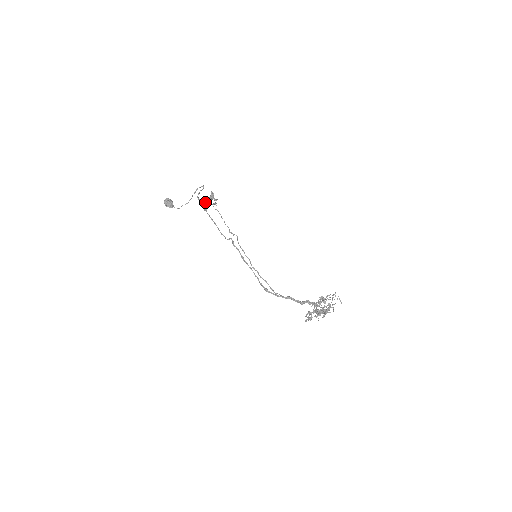
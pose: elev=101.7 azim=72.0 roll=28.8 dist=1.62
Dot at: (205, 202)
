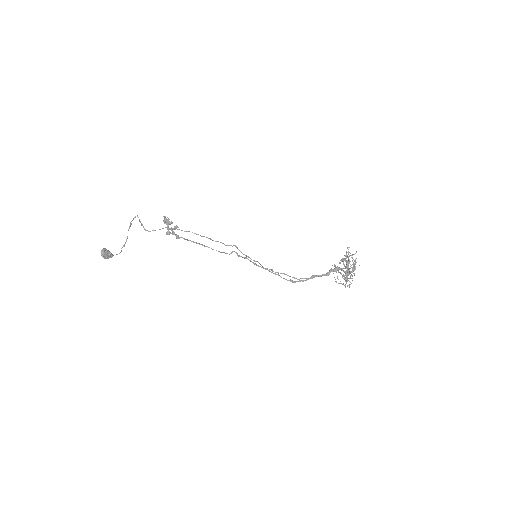
Dot at: (168, 230)
